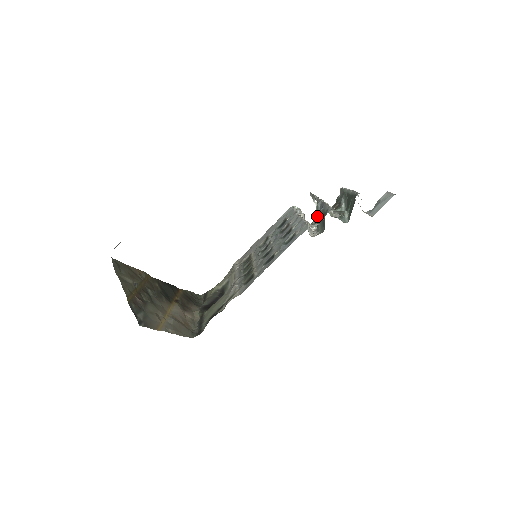
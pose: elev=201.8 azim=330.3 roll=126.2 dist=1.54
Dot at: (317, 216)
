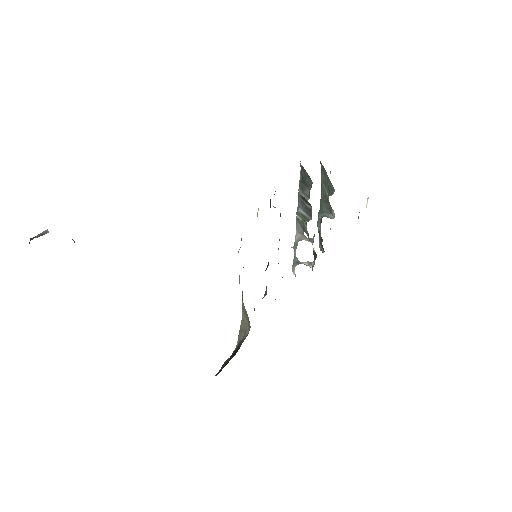
Dot at: (303, 217)
